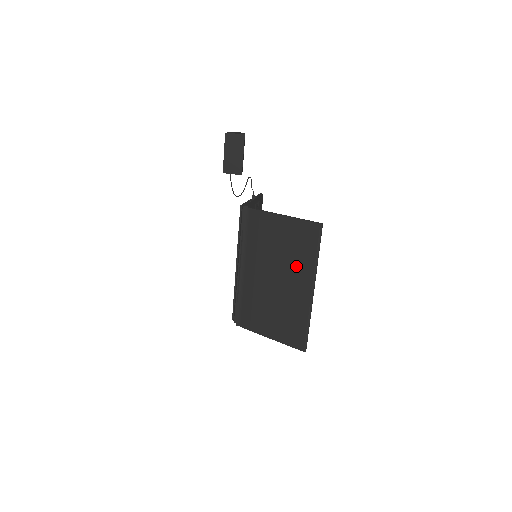
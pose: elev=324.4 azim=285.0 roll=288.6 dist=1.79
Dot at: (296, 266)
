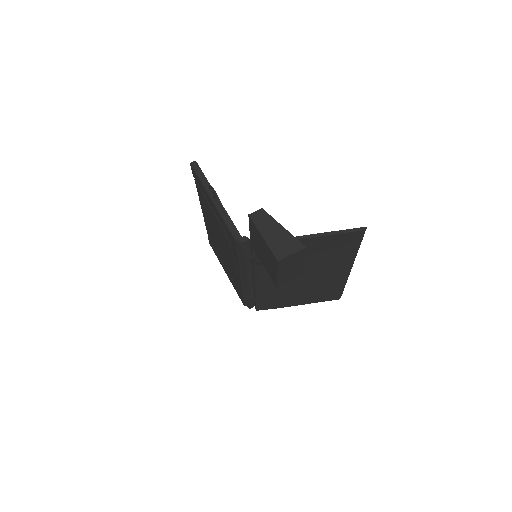
Dot at: (331, 263)
